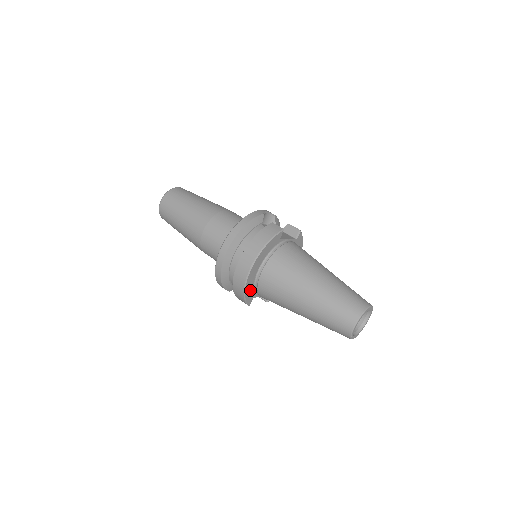
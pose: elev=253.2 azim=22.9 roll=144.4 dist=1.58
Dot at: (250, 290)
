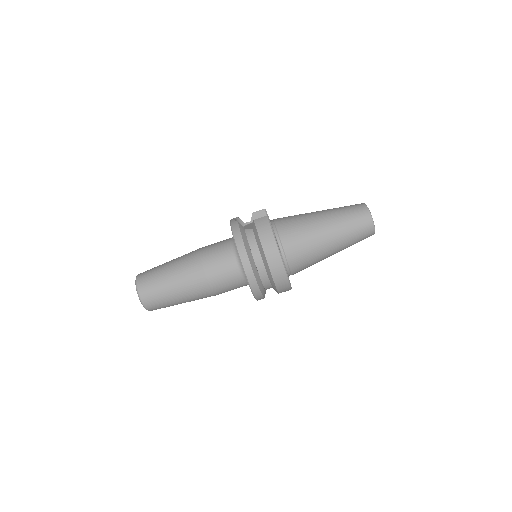
Dot at: occluded
